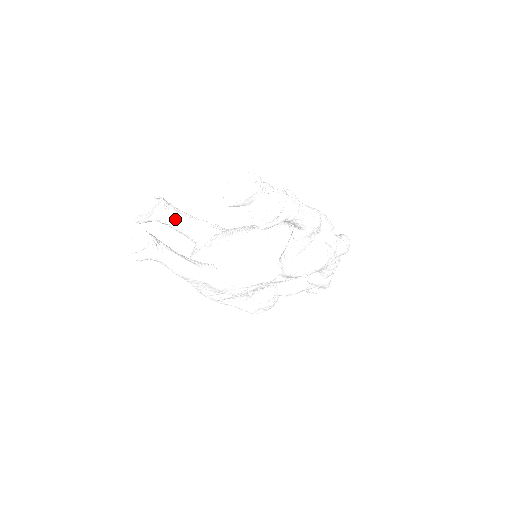
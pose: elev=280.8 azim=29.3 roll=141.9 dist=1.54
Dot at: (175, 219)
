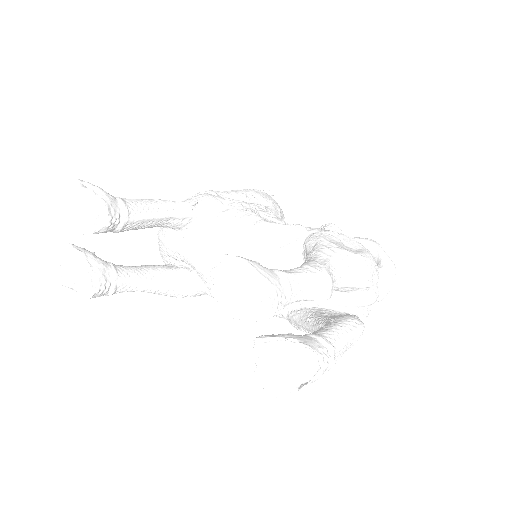
Dot at: (132, 227)
